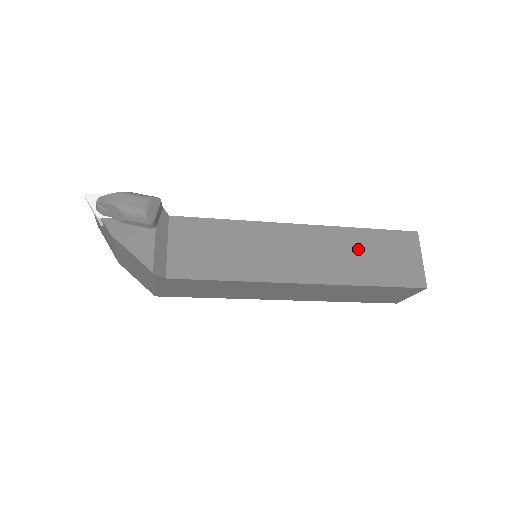
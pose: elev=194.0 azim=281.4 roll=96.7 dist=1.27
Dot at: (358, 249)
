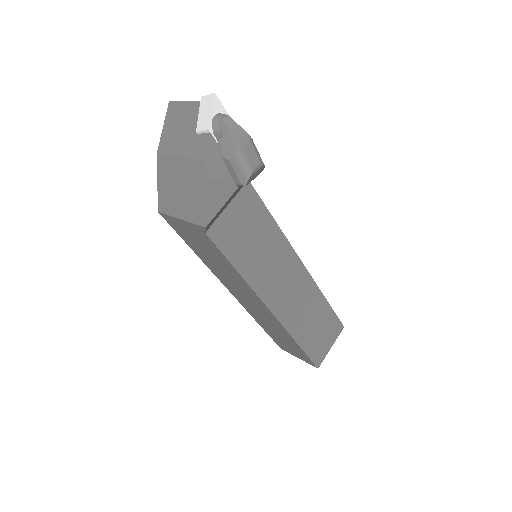
Dot at: (314, 313)
